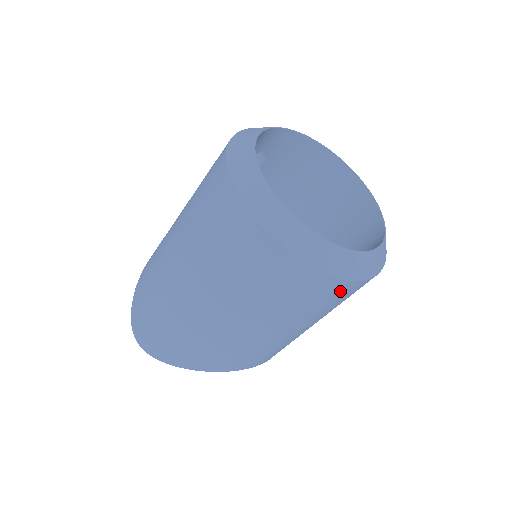
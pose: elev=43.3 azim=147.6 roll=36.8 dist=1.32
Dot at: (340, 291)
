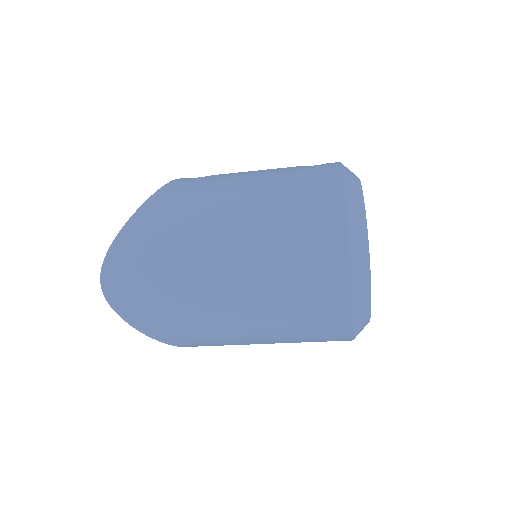
Dot at: occluded
